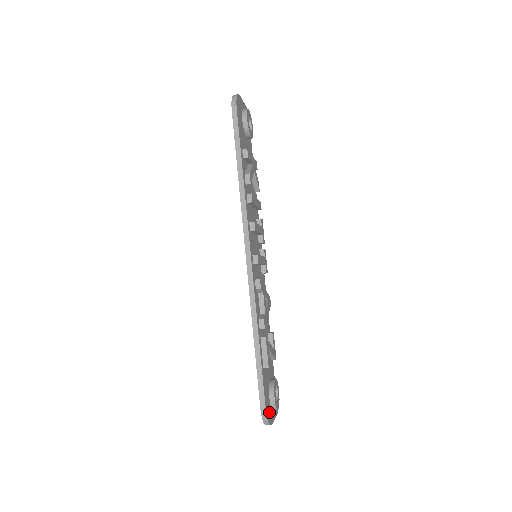
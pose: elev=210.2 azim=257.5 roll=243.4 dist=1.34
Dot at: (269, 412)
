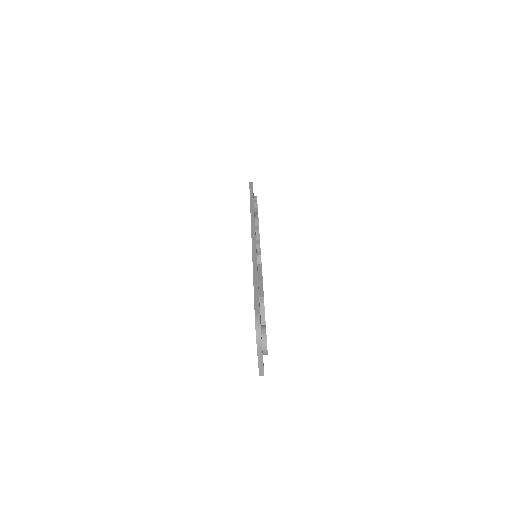
Dot at: occluded
